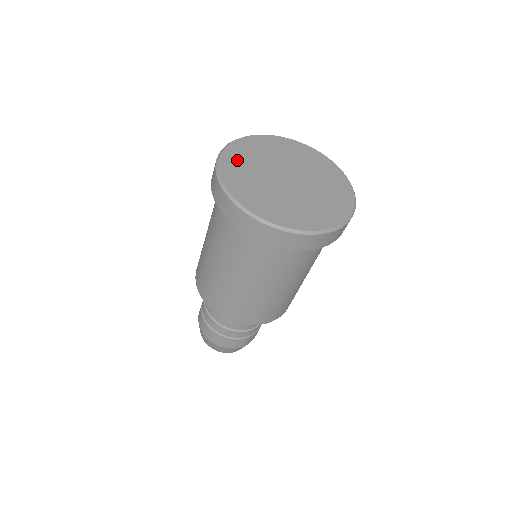
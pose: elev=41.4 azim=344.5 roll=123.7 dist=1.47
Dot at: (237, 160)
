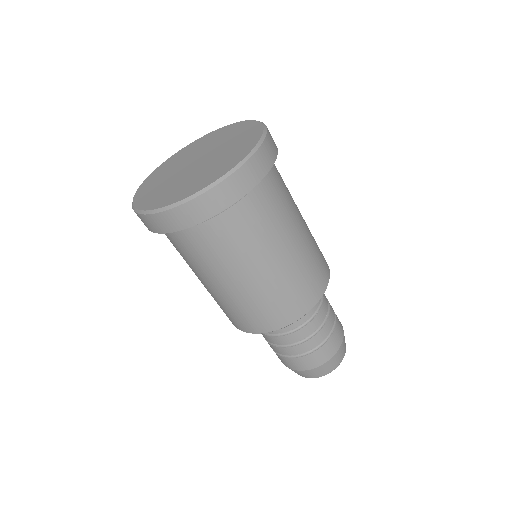
Dot at: (151, 183)
